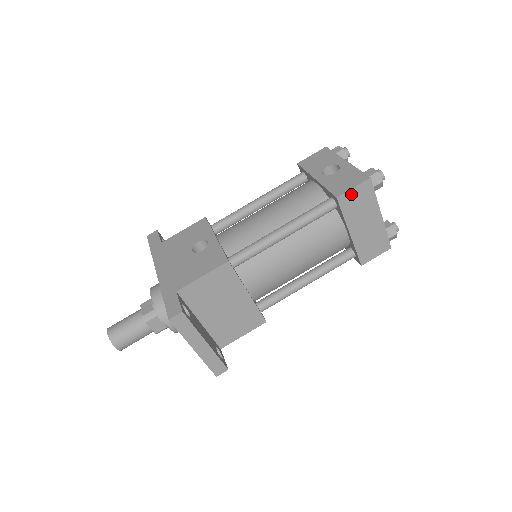
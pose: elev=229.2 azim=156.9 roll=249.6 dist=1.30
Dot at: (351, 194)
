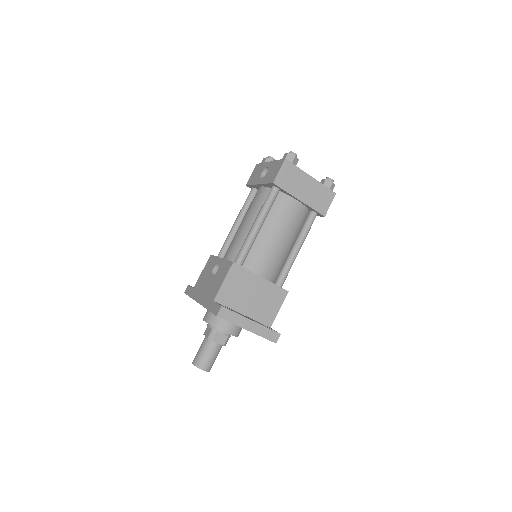
Dot at: (281, 176)
